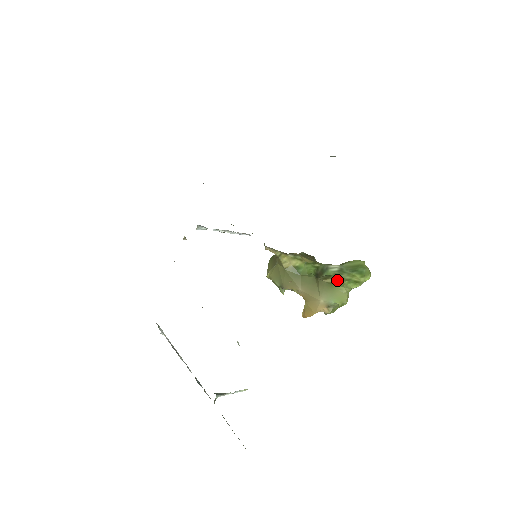
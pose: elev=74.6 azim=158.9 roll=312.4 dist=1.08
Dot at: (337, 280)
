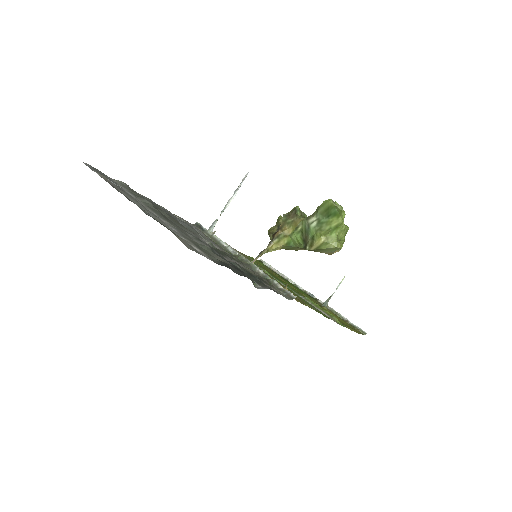
Dot at: (320, 241)
